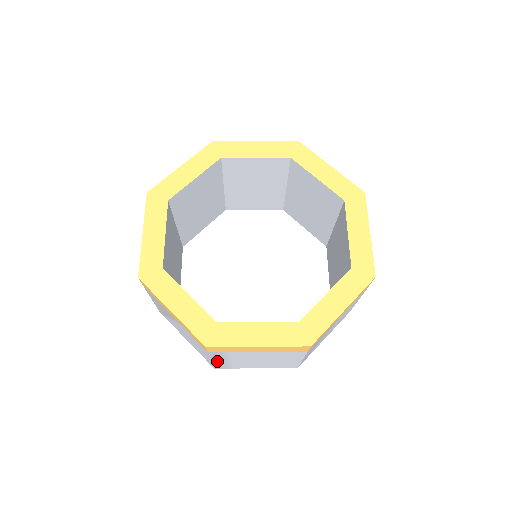
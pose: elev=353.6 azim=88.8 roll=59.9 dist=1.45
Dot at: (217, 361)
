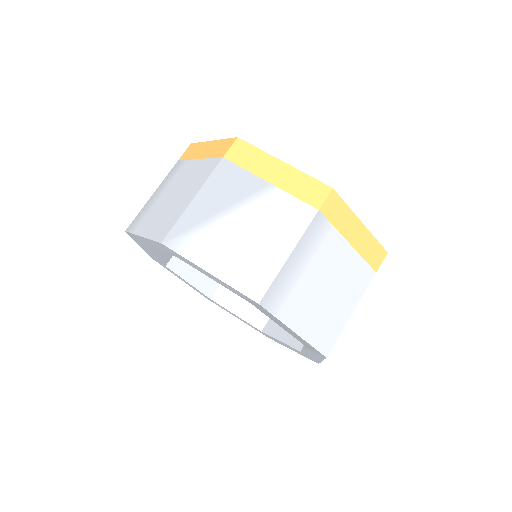
Dot at: (293, 261)
